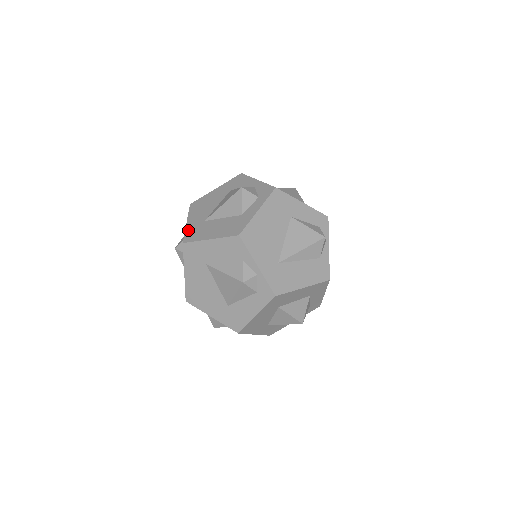
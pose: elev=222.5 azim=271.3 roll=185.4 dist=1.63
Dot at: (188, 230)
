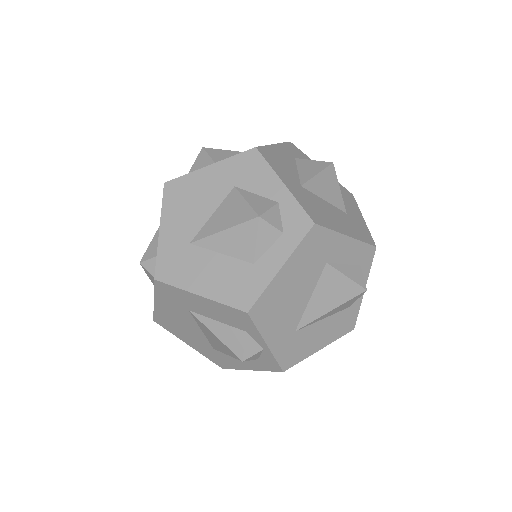
Dot at: (162, 252)
